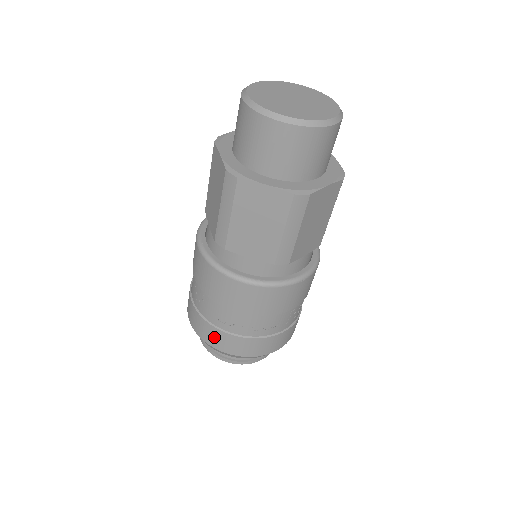
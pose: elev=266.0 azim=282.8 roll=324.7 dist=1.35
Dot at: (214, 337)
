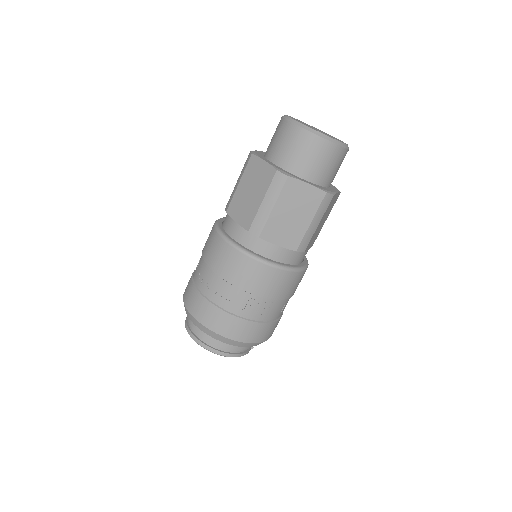
Dot at: (189, 294)
